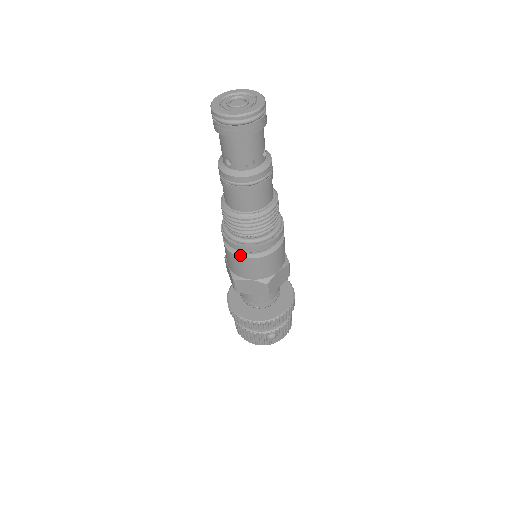
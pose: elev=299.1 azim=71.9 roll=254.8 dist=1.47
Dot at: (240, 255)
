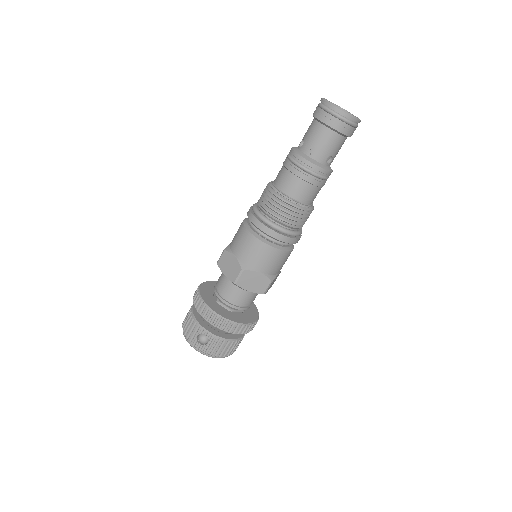
Dot at: (247, 227)
